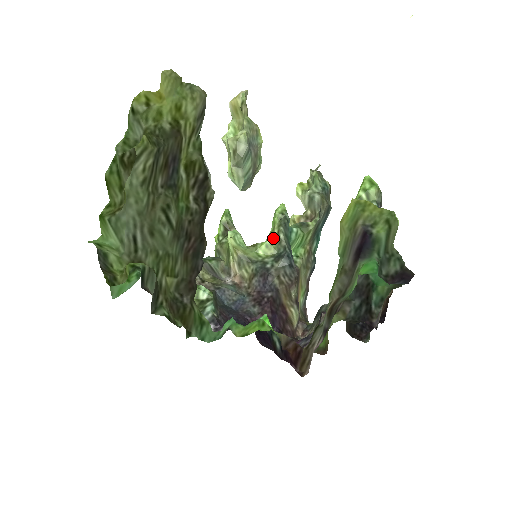
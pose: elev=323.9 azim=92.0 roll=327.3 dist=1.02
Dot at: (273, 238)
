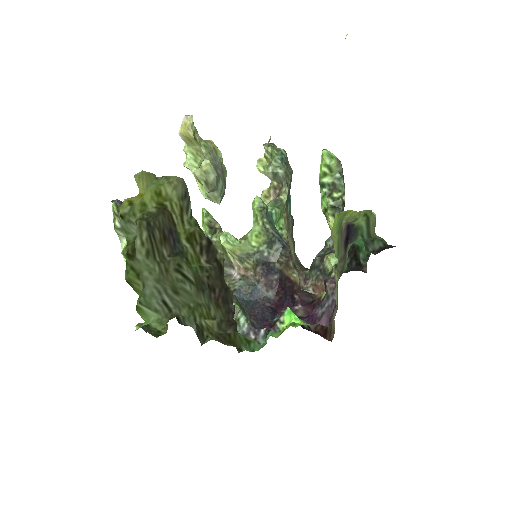
Dot at: (260, 229)
